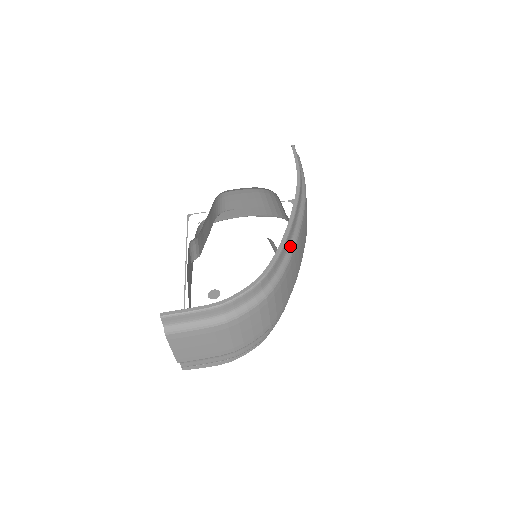
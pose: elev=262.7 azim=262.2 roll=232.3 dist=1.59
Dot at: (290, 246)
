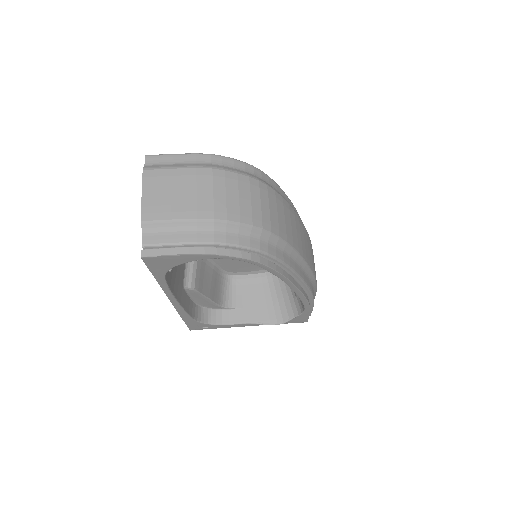
Dot at: occluded
